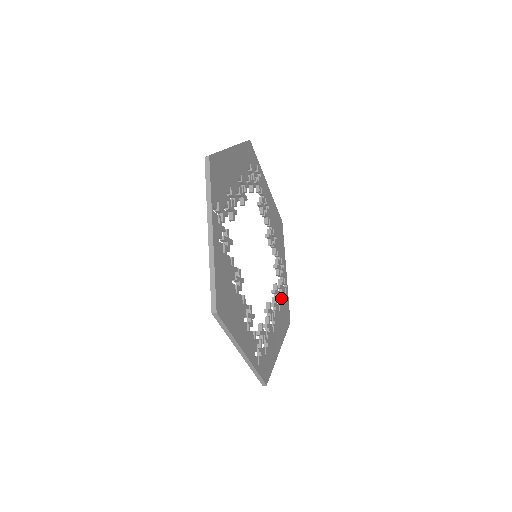
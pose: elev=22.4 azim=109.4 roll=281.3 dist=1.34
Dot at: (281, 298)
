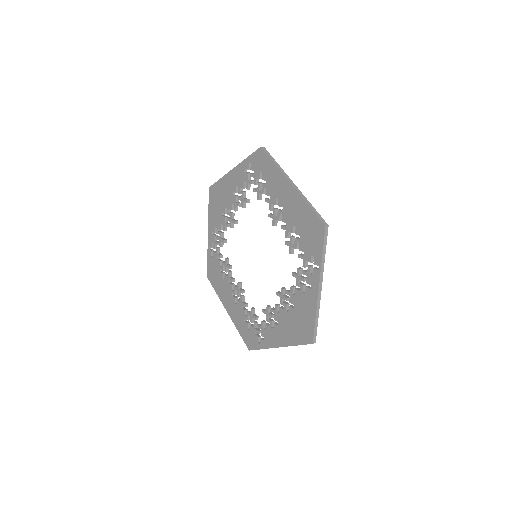
Dot at: occluded
